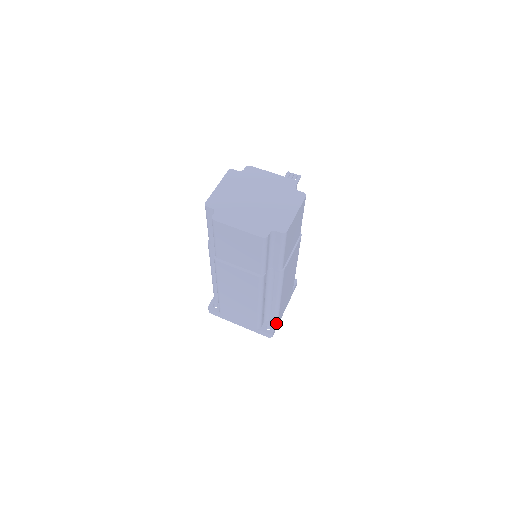
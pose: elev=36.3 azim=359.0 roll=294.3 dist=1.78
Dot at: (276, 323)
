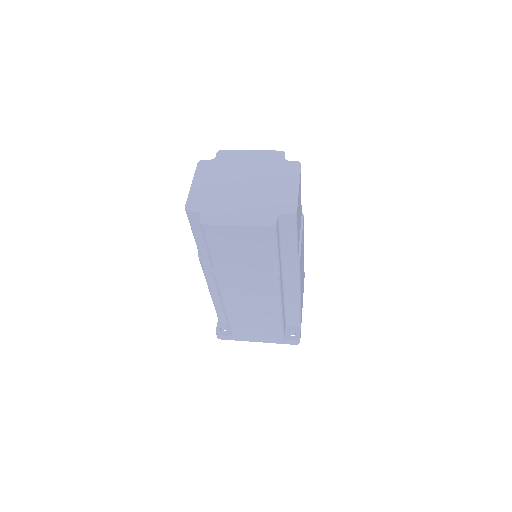
Dot at: (299, 325)
